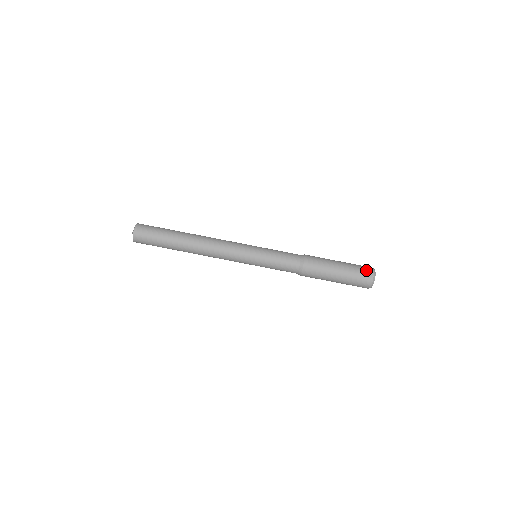
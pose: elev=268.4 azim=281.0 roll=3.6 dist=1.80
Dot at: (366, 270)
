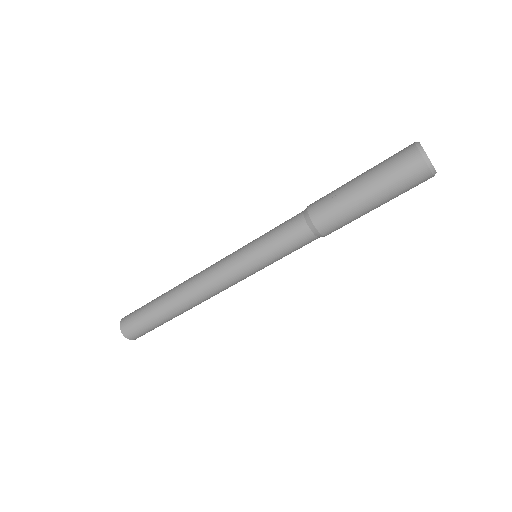
Dot at: (402, 151)
